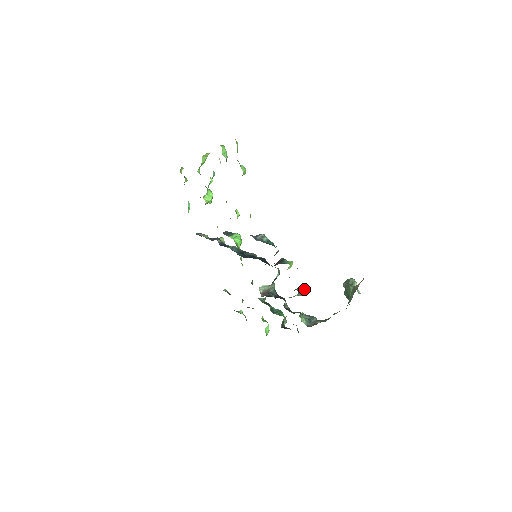
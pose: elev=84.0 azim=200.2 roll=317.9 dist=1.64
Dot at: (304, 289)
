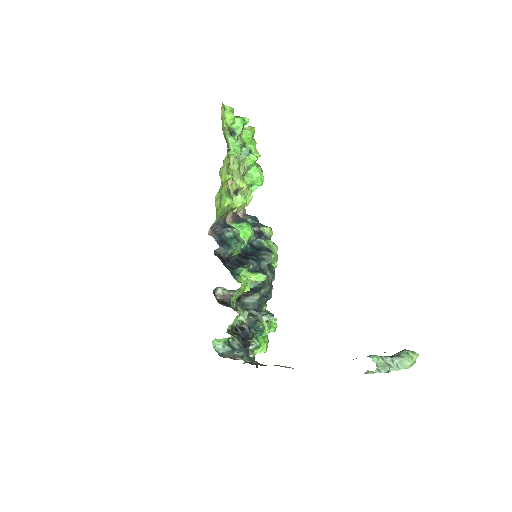
Dot at: (262, 315)
